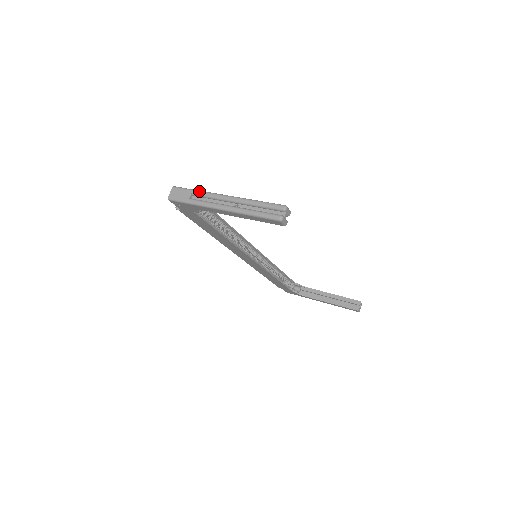
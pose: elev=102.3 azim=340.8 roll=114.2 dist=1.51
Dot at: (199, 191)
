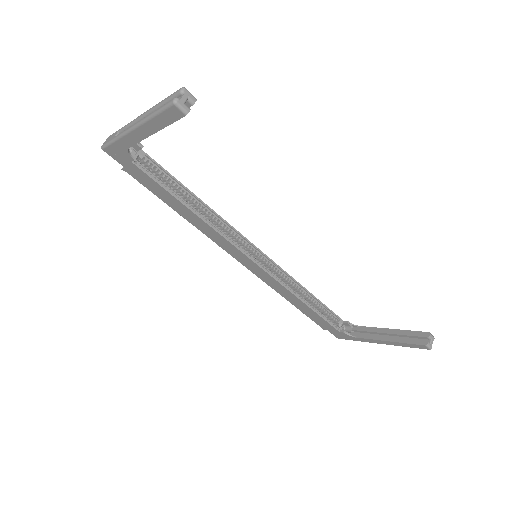
Dot at: occluded
